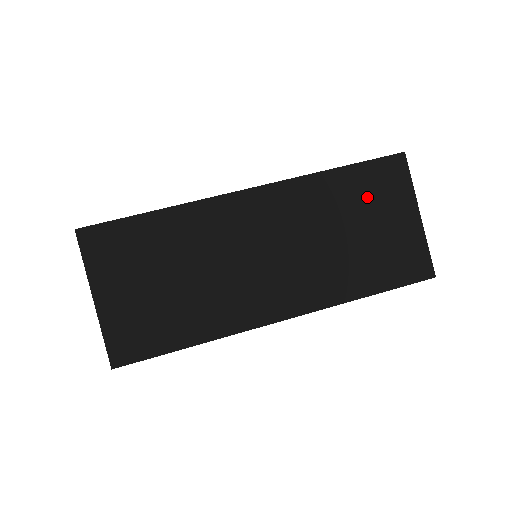
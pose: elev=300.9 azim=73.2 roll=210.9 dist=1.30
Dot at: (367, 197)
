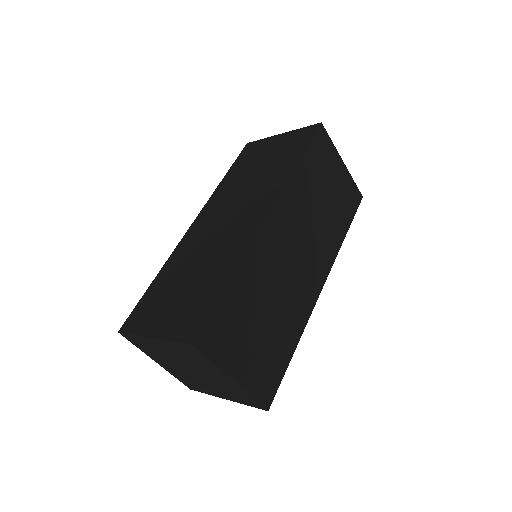
Dot at: (320, 170)
